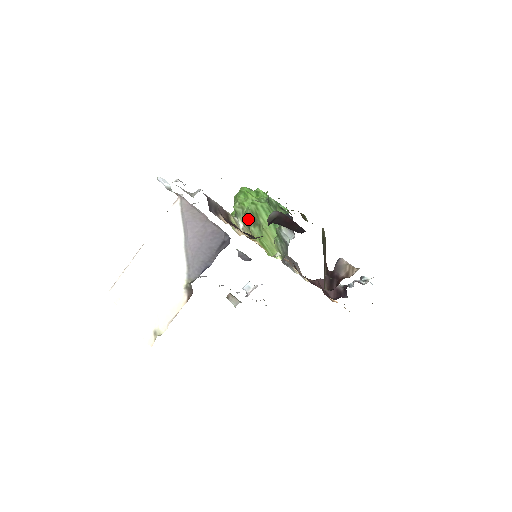
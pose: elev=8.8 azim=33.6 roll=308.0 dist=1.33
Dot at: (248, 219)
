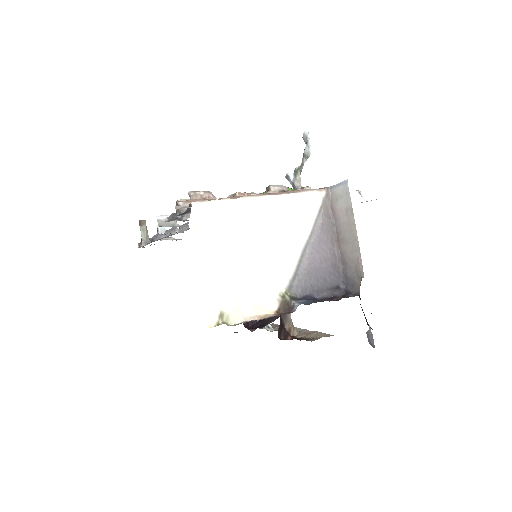
Dot at: occluded
